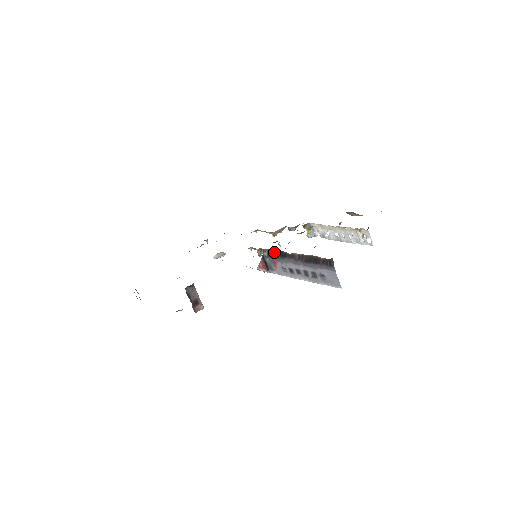
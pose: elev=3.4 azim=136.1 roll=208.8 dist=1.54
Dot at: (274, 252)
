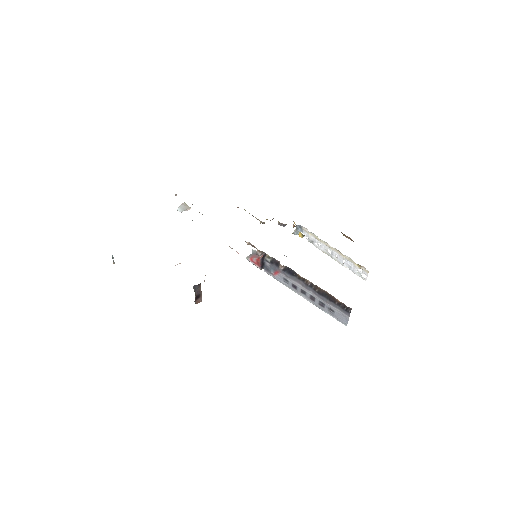
Dot at: occluded
